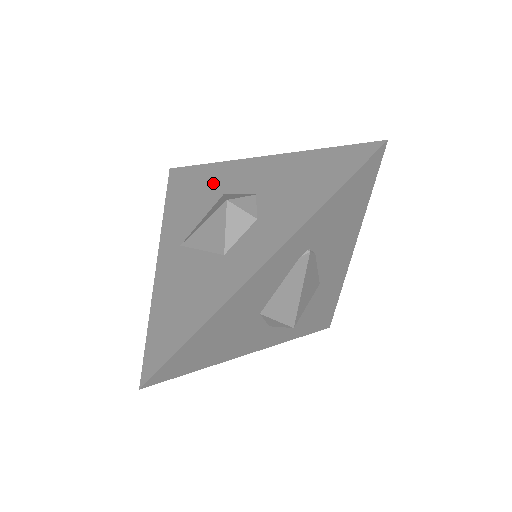
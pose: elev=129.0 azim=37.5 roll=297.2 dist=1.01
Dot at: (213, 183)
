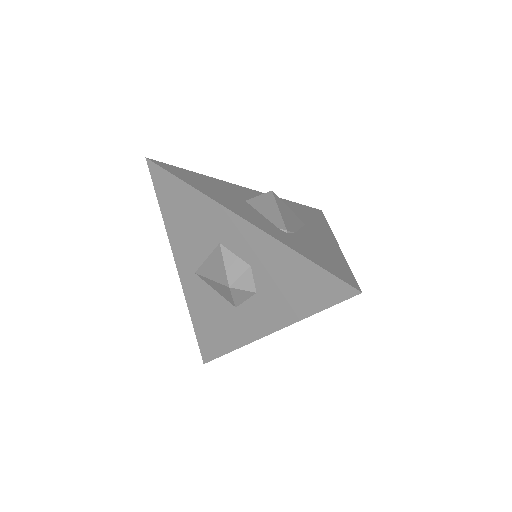
Dot at: (205, 221)
